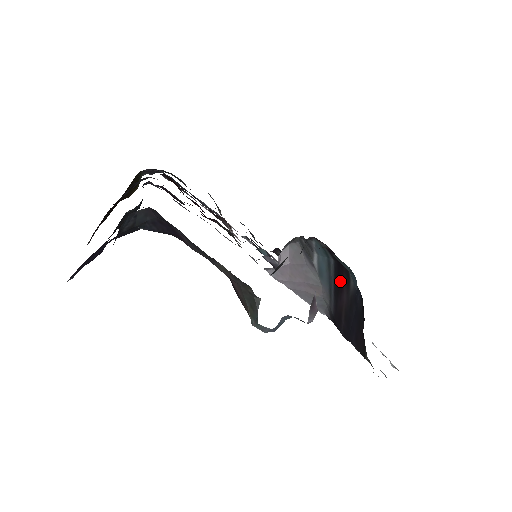
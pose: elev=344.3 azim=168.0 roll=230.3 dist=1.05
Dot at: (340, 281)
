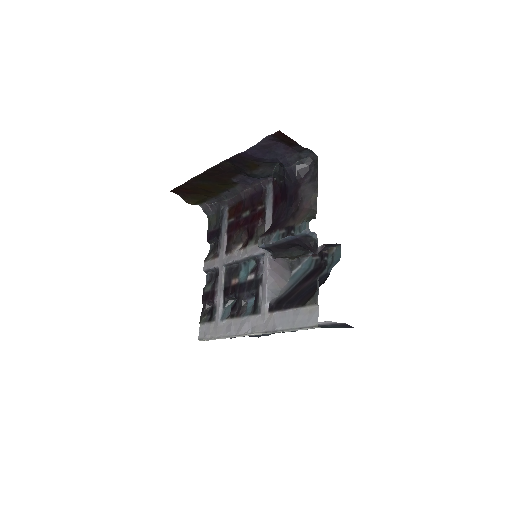
Dot at: (310, 276)
